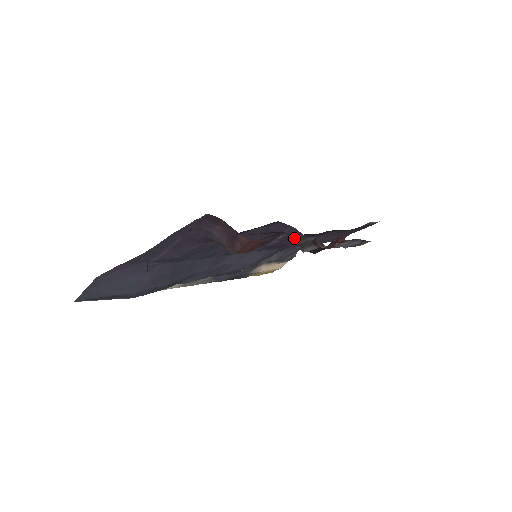
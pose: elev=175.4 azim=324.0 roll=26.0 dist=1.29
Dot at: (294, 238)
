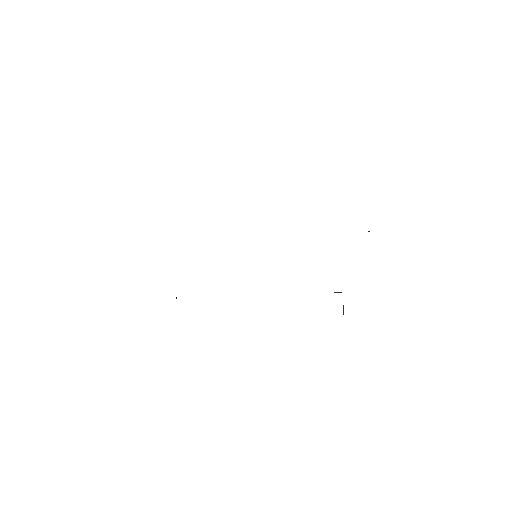
Dot at: occluded
